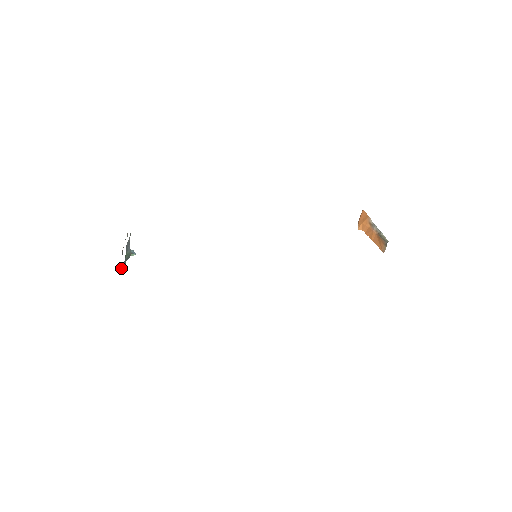
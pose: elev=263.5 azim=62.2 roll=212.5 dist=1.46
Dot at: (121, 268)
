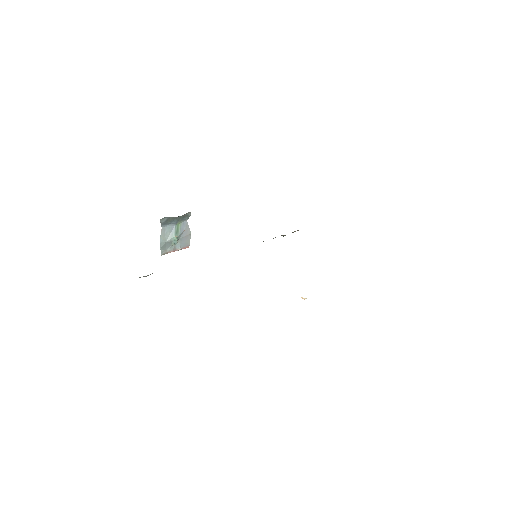
Dot at: (165, 228)
